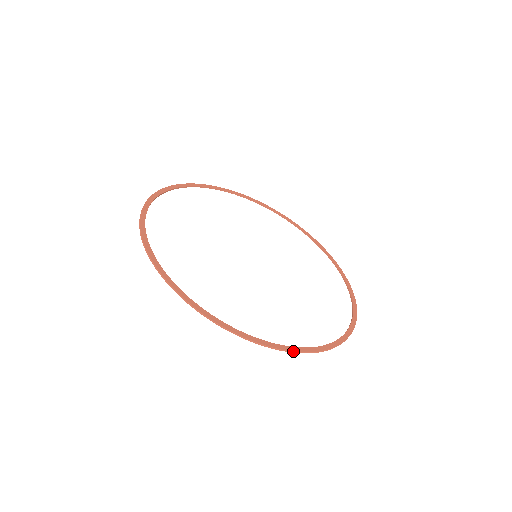
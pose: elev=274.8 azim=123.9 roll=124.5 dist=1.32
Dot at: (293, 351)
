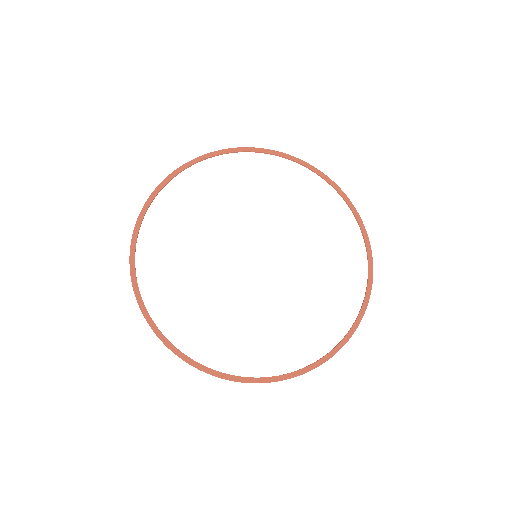
Dot at: occluded
